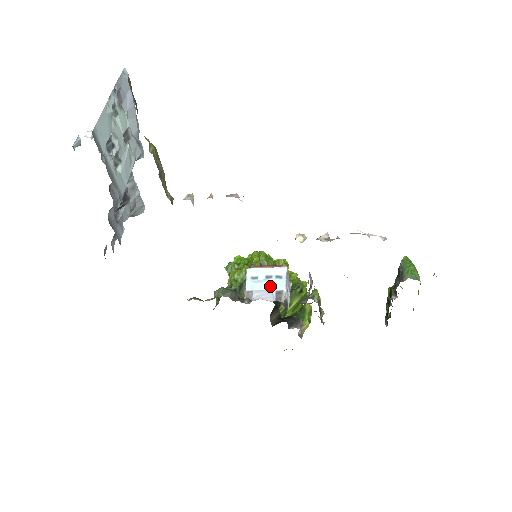
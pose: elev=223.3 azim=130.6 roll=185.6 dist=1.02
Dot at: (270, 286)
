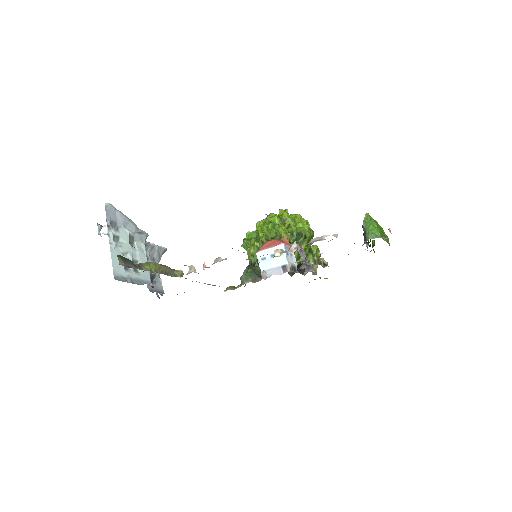
Dot at: (276, 263)
